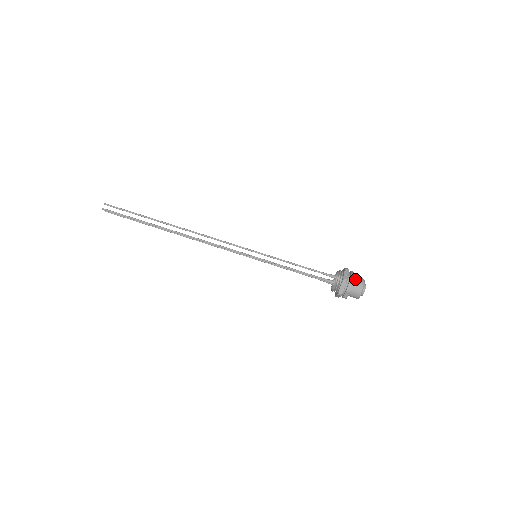
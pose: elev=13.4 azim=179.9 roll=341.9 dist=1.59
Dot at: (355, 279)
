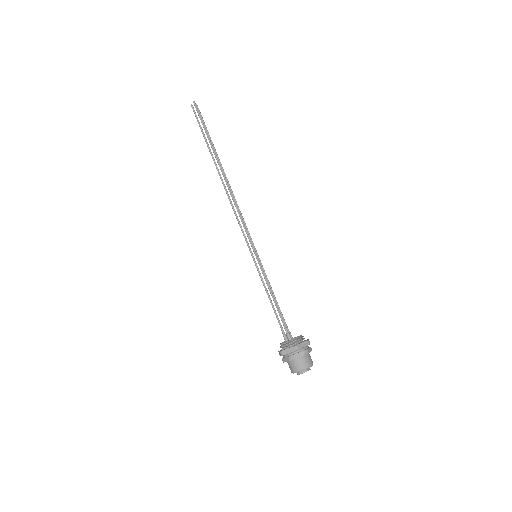
Dot at: (294, 361)
